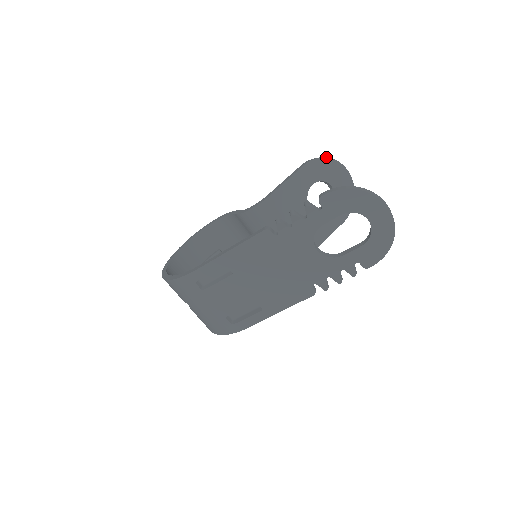
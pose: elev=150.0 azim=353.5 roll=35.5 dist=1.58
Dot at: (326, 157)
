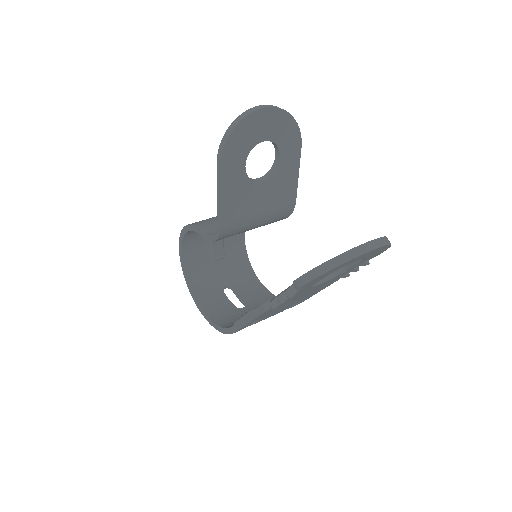
Dot at: (232, 131)
